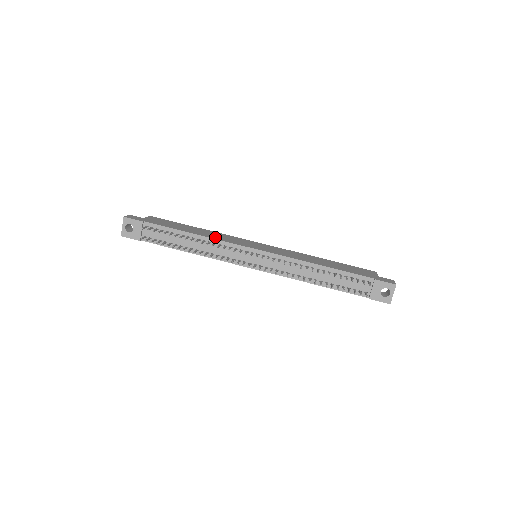
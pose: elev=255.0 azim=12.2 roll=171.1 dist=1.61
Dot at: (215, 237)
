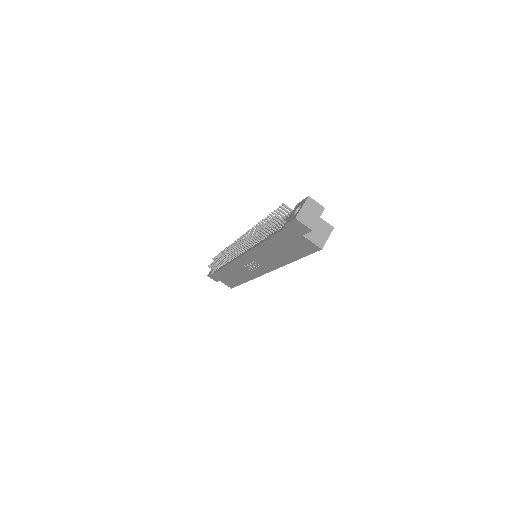
Dot at: occluded
